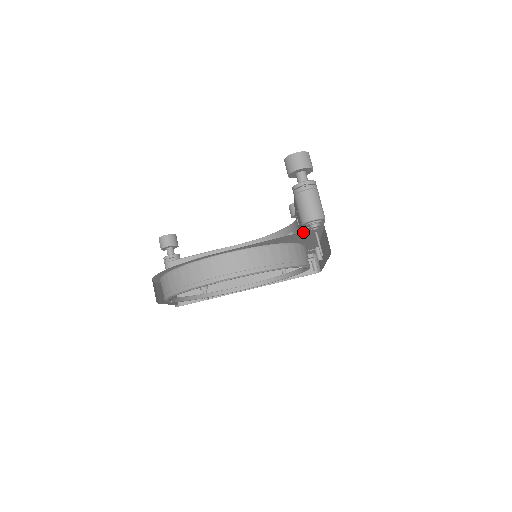
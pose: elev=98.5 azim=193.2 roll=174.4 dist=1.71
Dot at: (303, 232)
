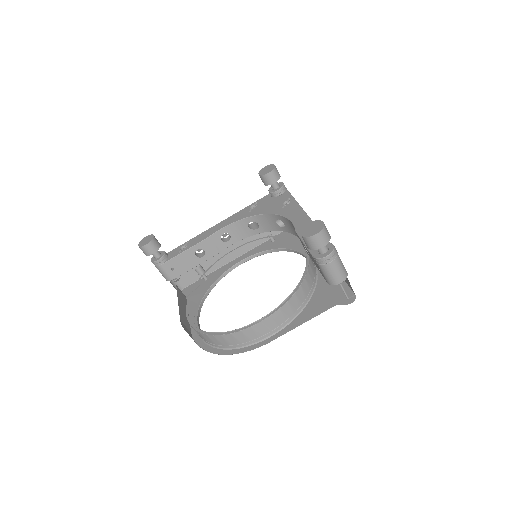
Dot at: occluded
